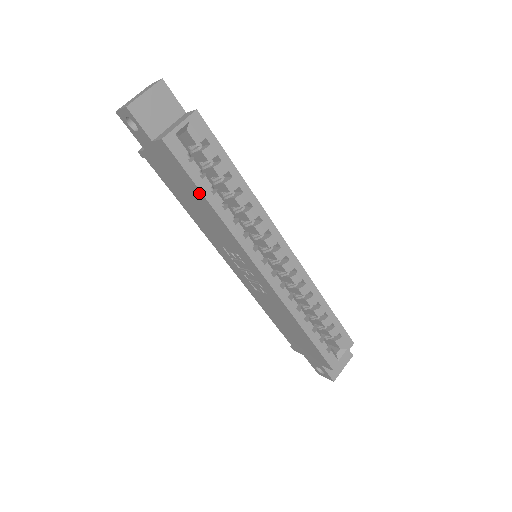
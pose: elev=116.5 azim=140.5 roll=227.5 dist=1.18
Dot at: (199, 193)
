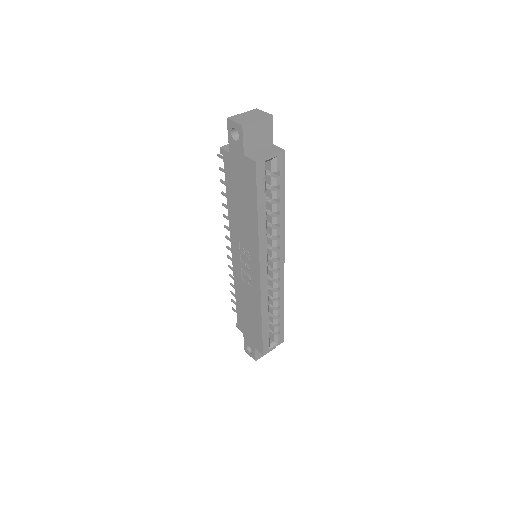
Dot at: (255, 205)
